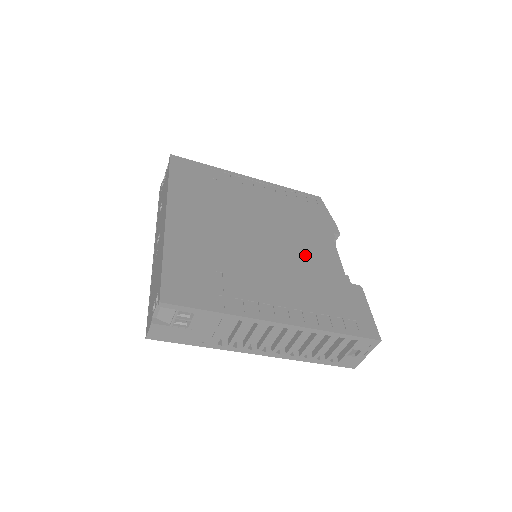
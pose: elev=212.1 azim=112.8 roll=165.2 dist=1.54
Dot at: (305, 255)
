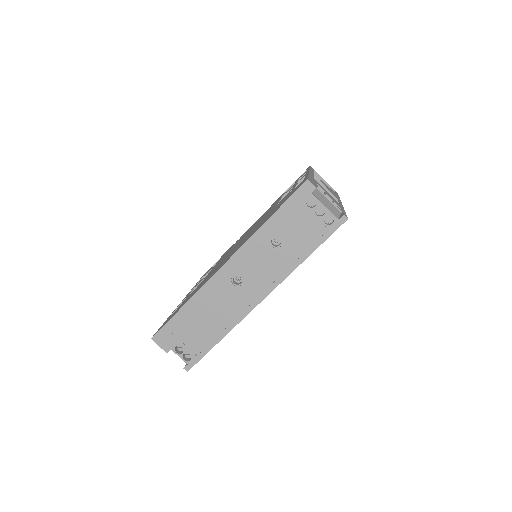
Dot at: occluded
